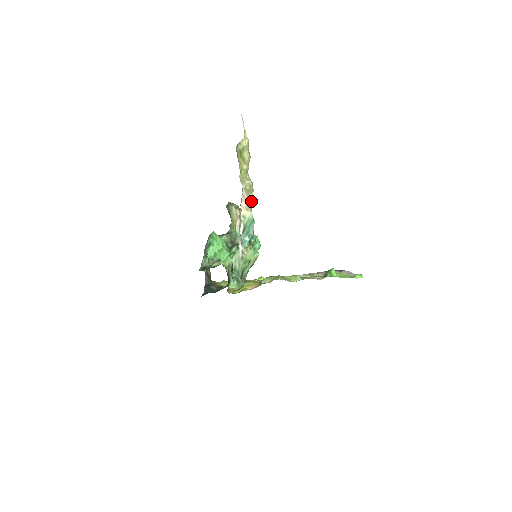
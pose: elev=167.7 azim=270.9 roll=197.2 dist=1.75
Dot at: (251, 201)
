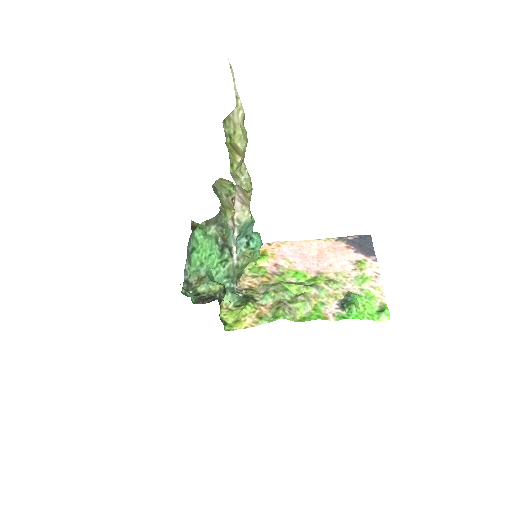
Dot at: (249, 200)
